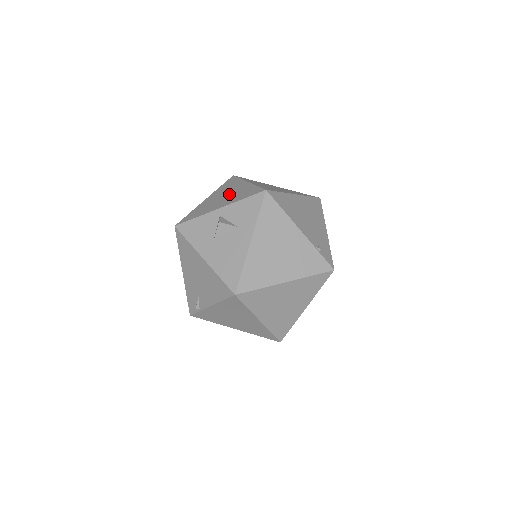
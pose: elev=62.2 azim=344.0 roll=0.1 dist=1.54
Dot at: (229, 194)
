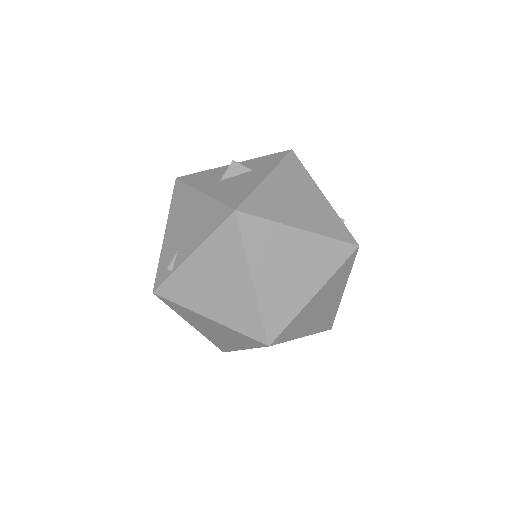
Dot at: occluded
